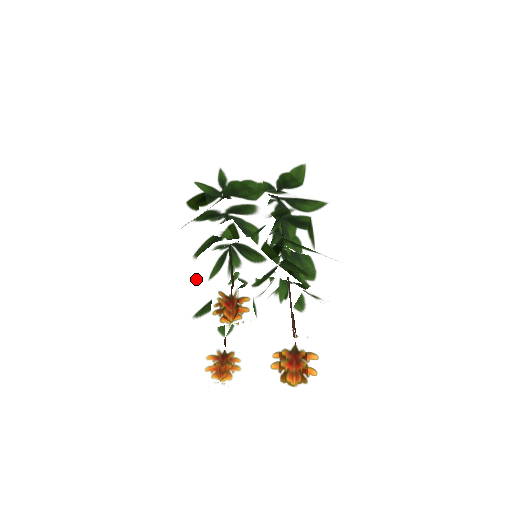
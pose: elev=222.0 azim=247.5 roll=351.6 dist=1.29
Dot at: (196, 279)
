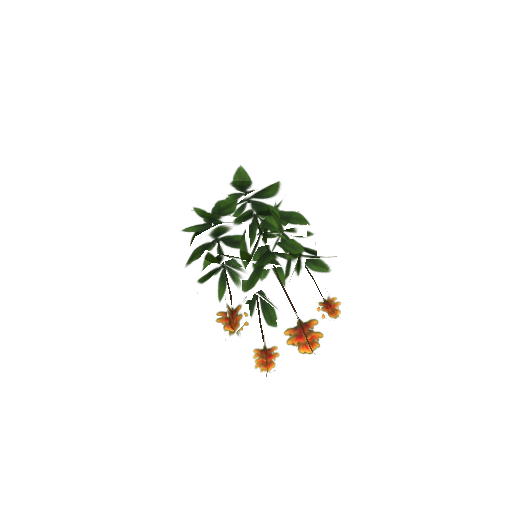
Dot at: (207, 308)
